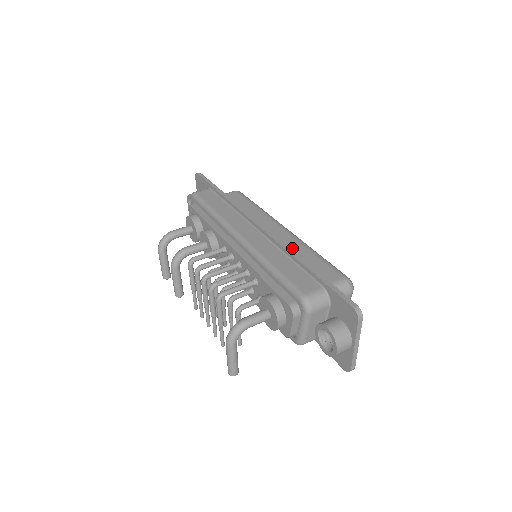
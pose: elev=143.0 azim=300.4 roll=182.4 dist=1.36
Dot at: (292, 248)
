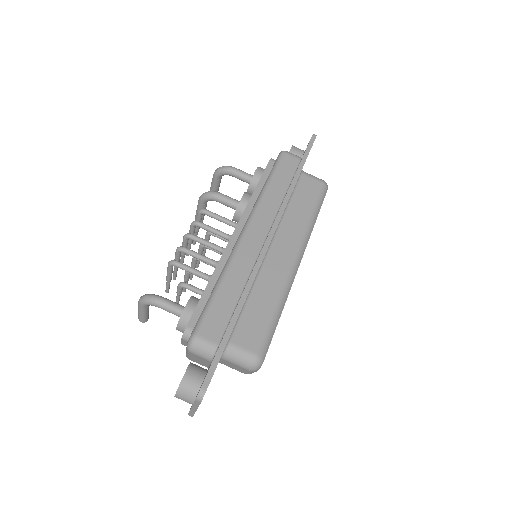
Dot at: (268, 284)
